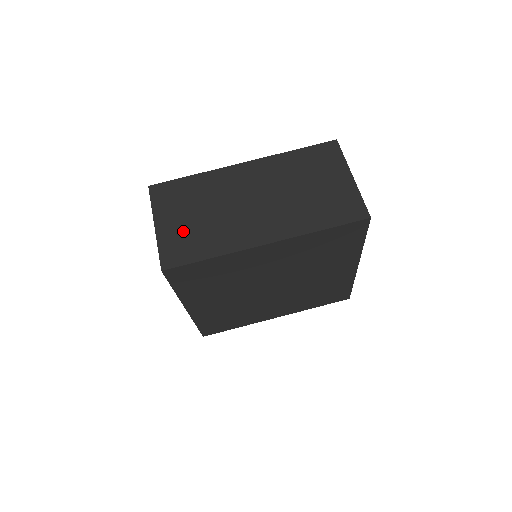
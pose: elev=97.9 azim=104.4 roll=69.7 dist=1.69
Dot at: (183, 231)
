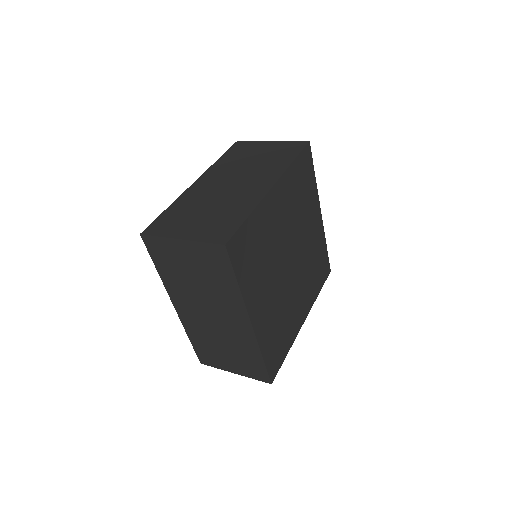
Dot at: (207, 224)
